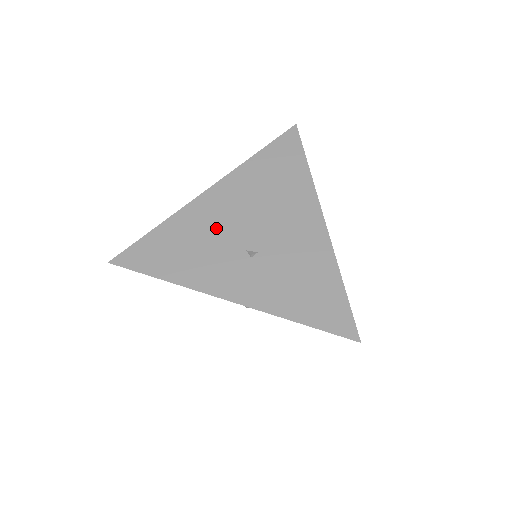
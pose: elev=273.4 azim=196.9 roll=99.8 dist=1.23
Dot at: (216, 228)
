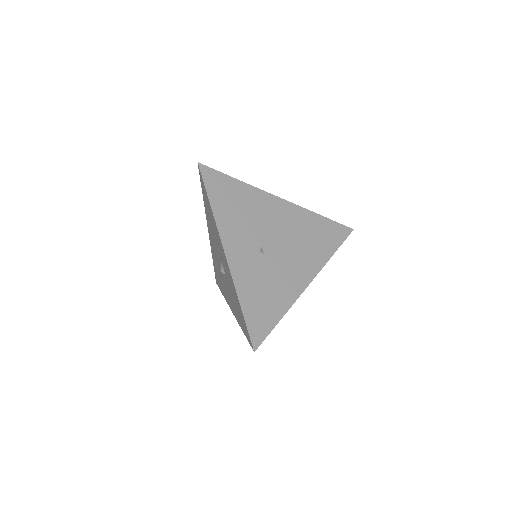
Dot at: (262, 218)
